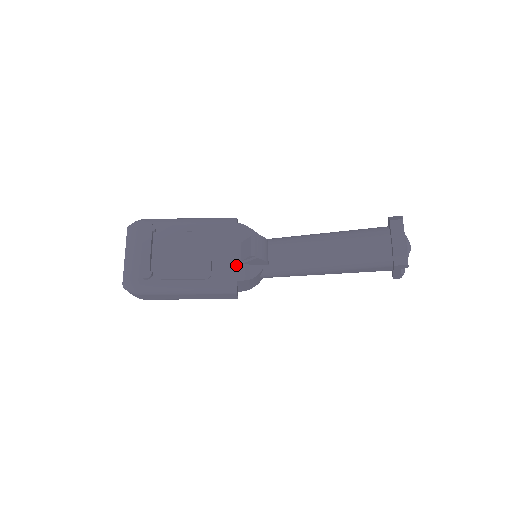
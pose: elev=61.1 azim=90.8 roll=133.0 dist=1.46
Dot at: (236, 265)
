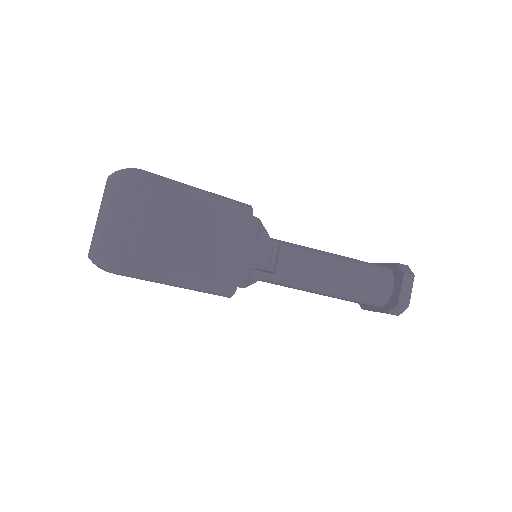
Dot at: (241, 268)
